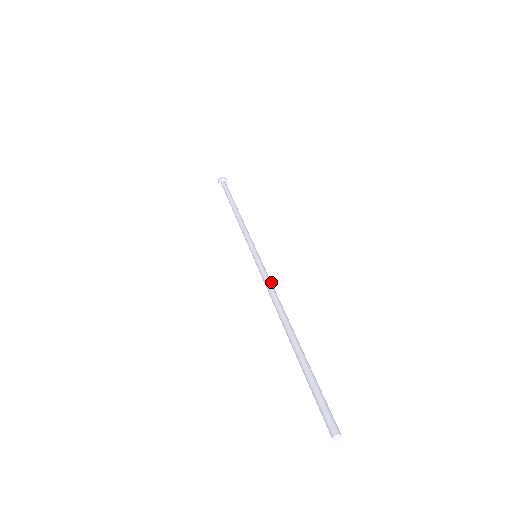
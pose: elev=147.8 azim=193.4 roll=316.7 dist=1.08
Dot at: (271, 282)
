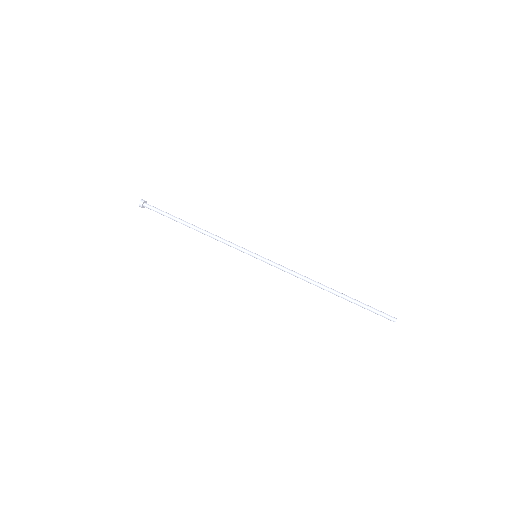
Dot at: (287, 269)
